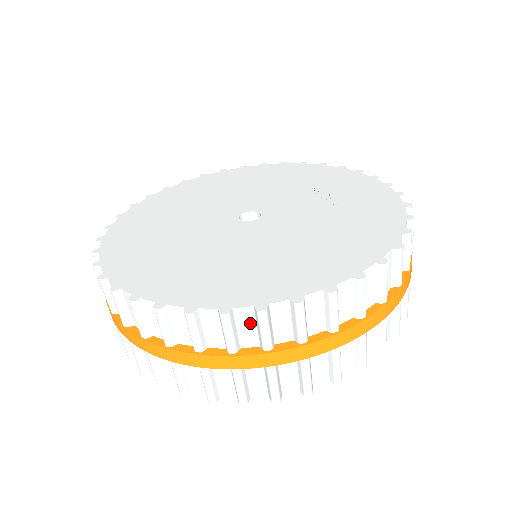
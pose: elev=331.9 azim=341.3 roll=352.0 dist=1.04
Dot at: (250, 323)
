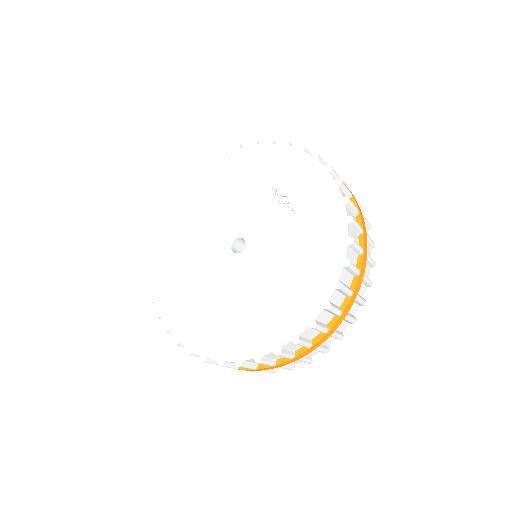
Dot at: (275, 355)
